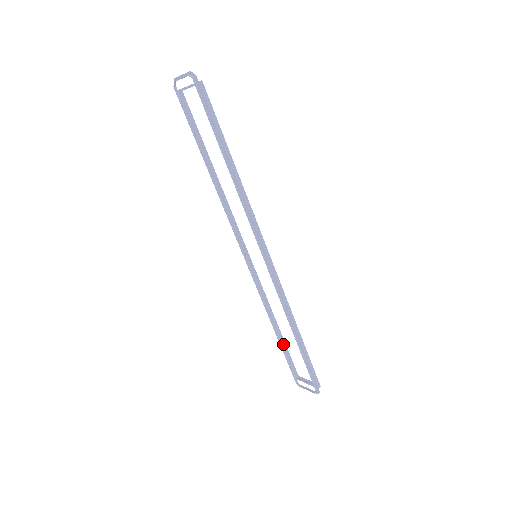
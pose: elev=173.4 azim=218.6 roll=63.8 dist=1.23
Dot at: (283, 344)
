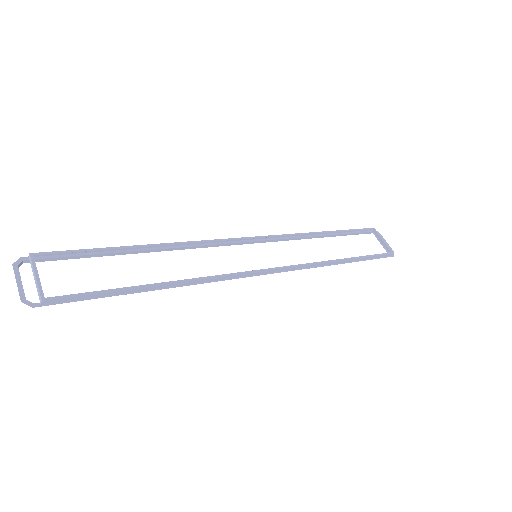
Dot at: (342, 231)
